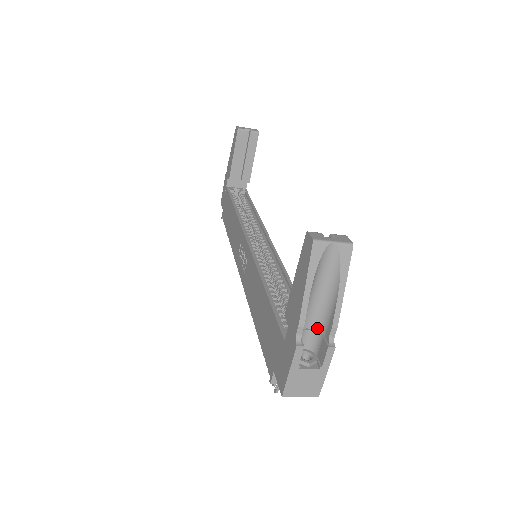
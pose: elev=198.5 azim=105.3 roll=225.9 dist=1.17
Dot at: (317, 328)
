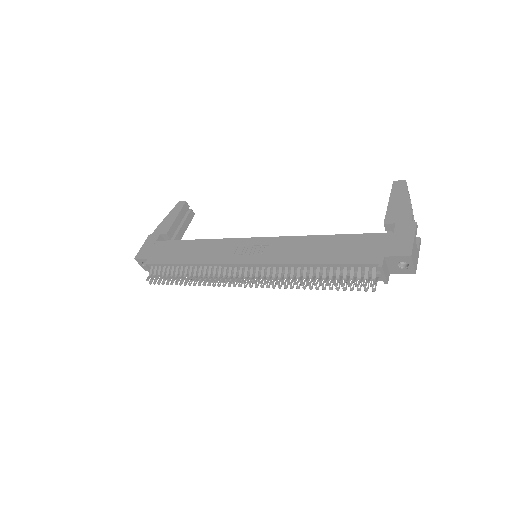
Dot at: occluded
